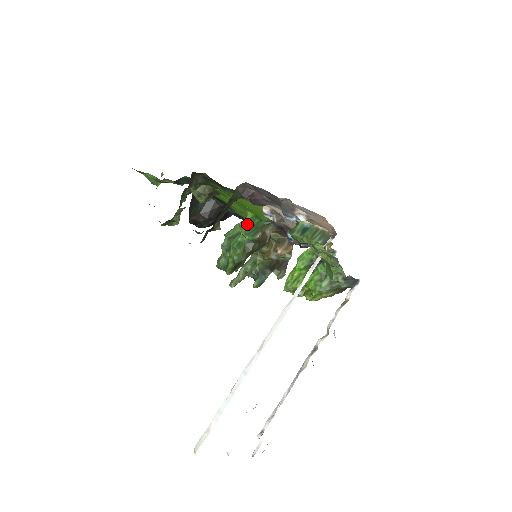
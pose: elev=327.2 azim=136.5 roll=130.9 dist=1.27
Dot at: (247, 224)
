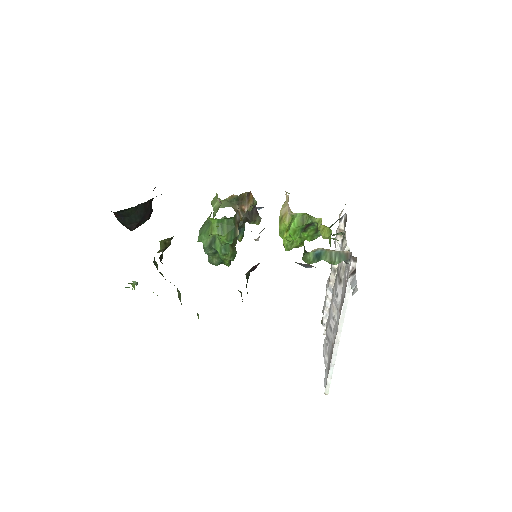
Dot at: (221, 232)
